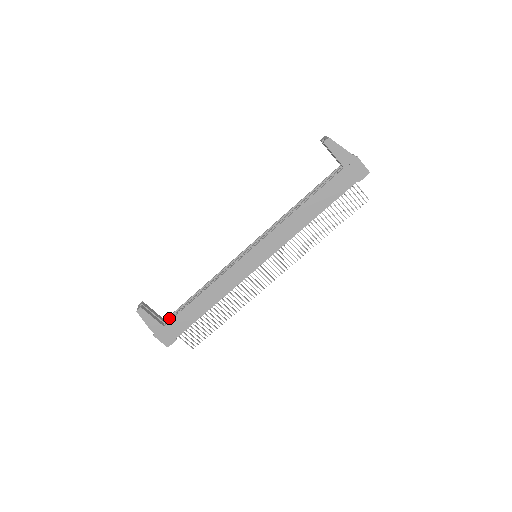
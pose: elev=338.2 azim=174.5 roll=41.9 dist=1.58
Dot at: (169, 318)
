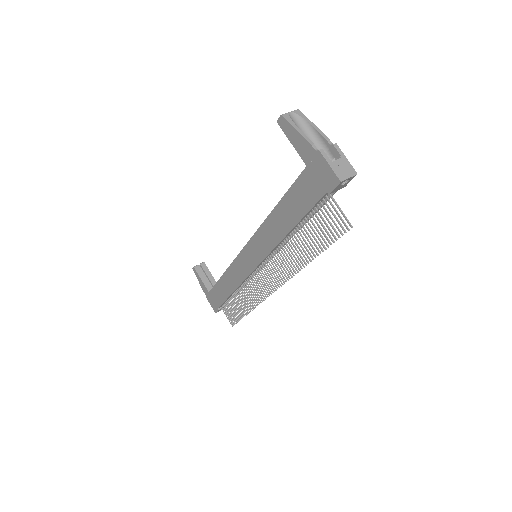
Dot at: occluded
